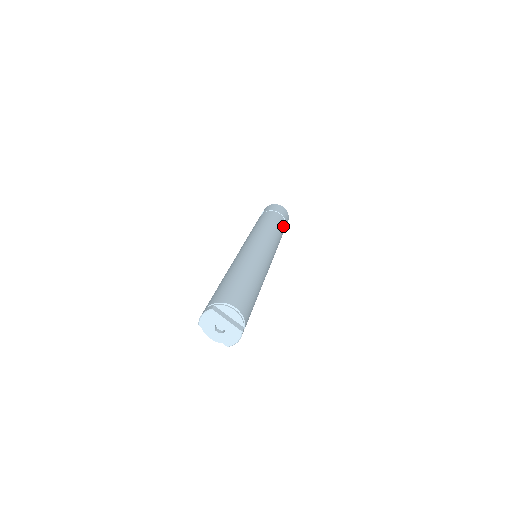
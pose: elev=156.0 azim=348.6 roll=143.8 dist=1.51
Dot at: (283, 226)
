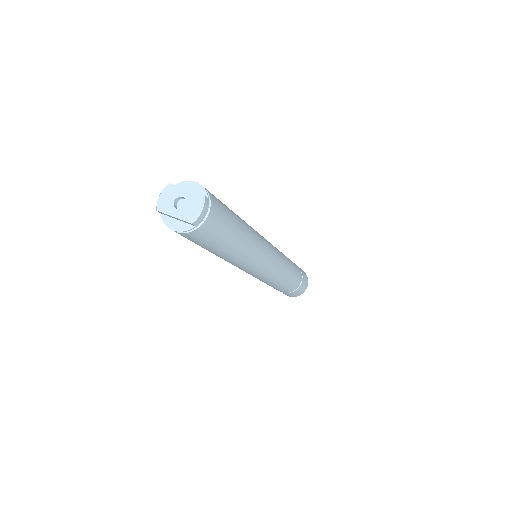
Dot at: (296, 266)
